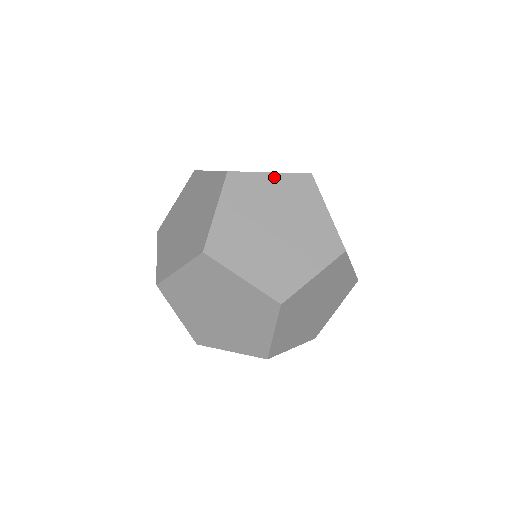
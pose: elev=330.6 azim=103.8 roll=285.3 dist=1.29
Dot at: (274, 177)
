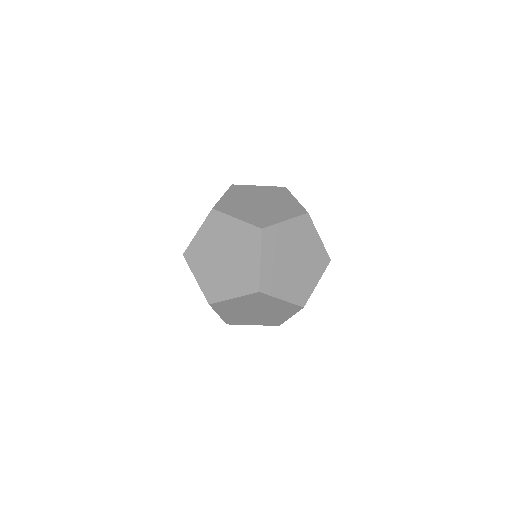
Dot at: (288, 223)
